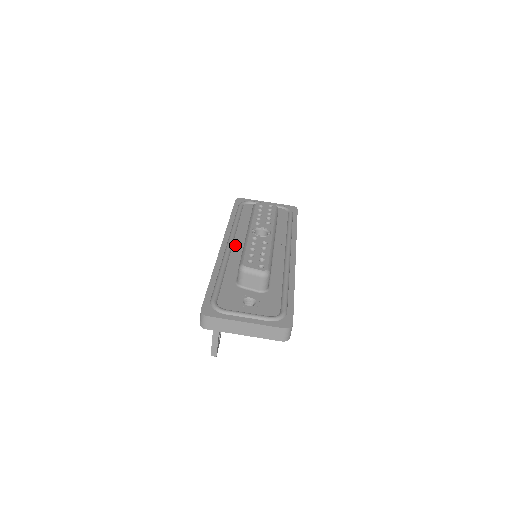
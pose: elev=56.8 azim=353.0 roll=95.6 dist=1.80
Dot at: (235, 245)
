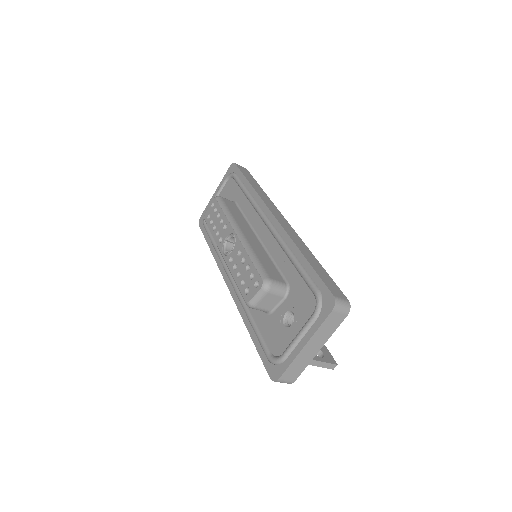
Dot at: occluded
